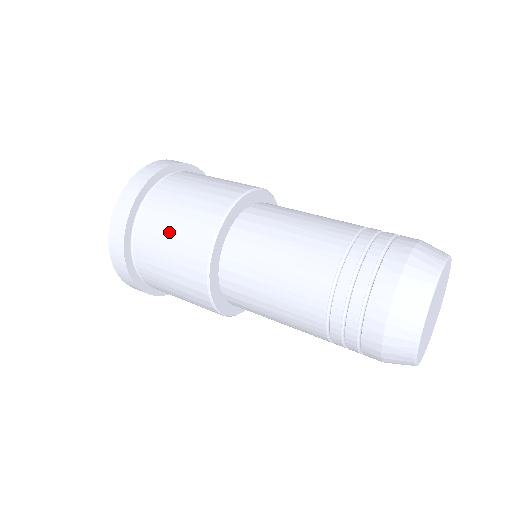
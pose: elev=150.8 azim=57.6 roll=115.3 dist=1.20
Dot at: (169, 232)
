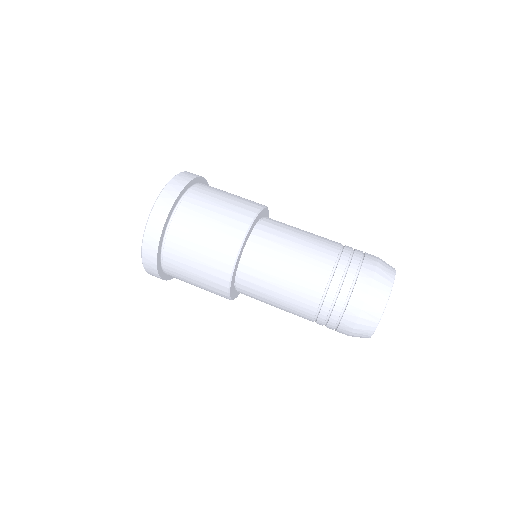
Dot at: occluded
